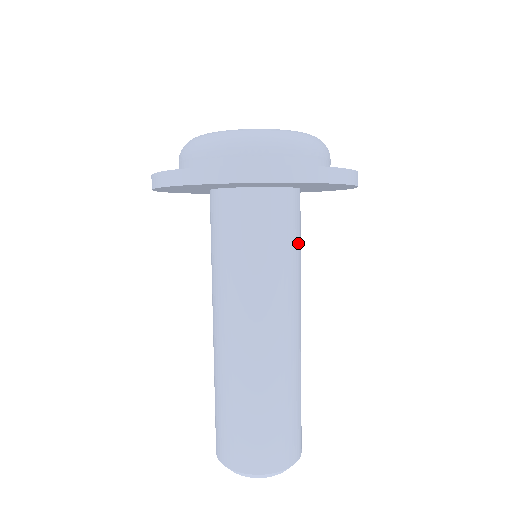
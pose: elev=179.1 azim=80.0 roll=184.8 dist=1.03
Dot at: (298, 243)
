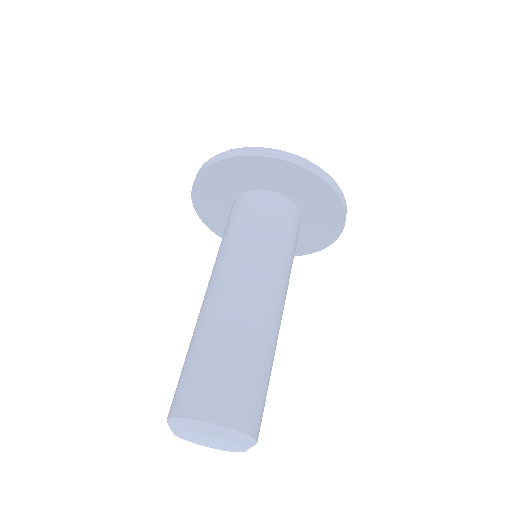
Dot at: occluded
